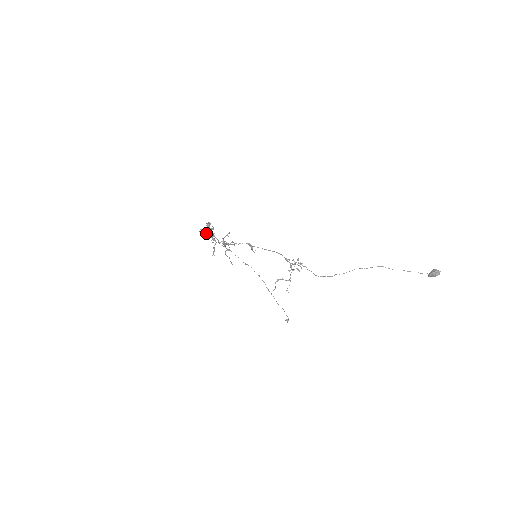
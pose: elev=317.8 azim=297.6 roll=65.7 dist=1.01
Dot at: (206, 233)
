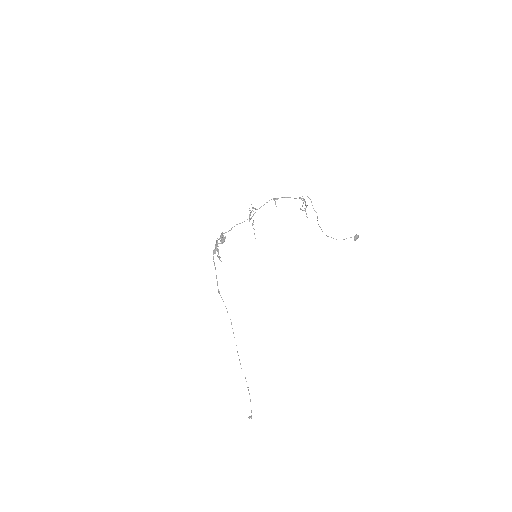
Dot at: (223, 238)
